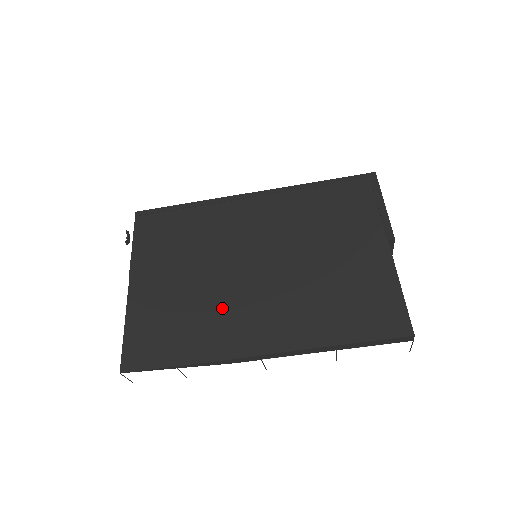
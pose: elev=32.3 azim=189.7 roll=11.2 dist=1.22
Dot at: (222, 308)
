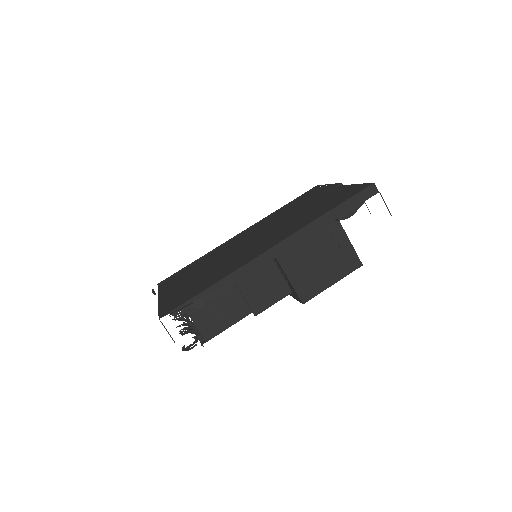
Dot at: (233, 260)
